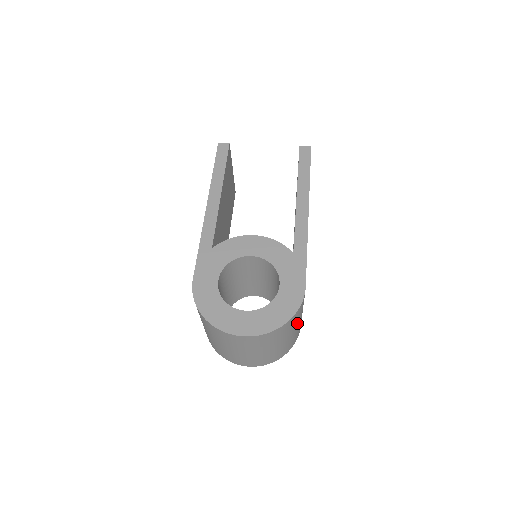
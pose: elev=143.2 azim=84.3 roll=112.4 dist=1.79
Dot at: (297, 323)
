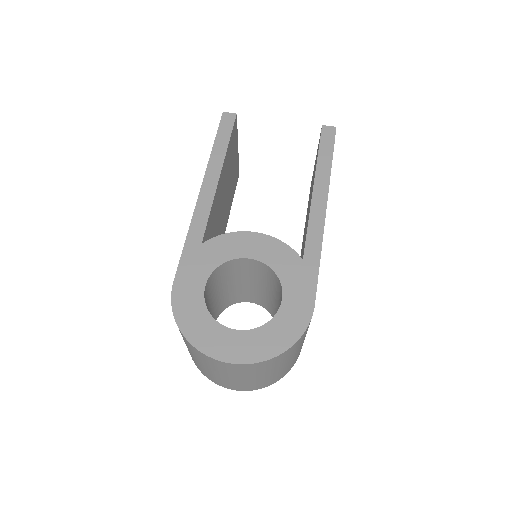
Dot at: (299, 347)
